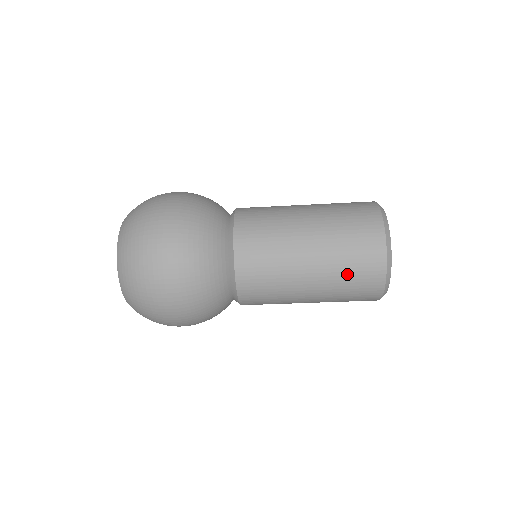
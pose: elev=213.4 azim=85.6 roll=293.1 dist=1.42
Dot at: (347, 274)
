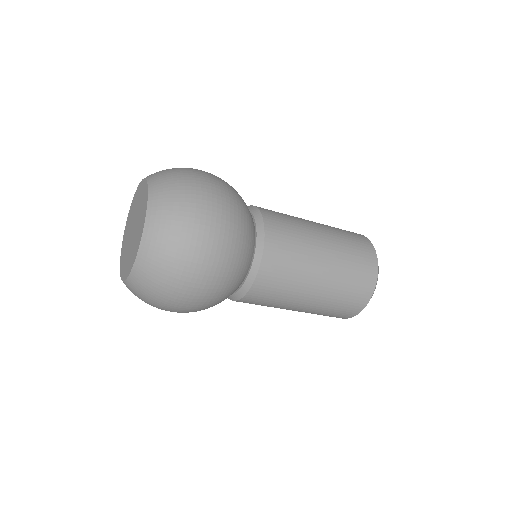
Dot at: (329, 311)
